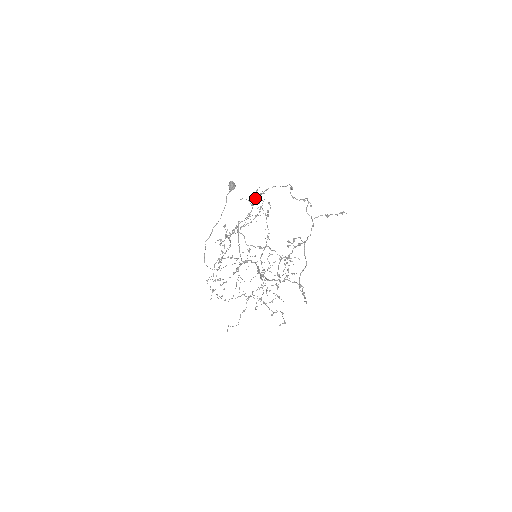
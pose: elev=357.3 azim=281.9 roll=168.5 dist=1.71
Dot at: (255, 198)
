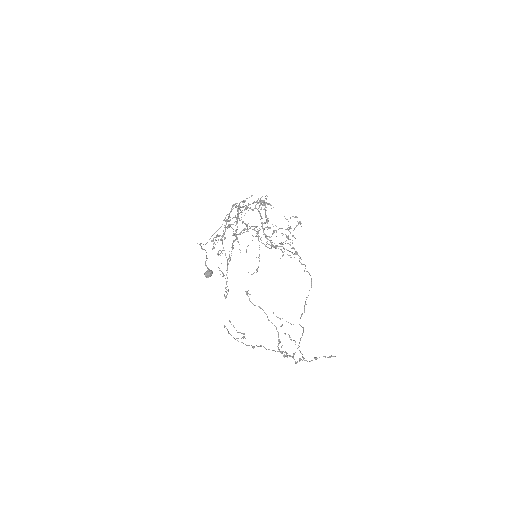
Dot at: (236, 223)
